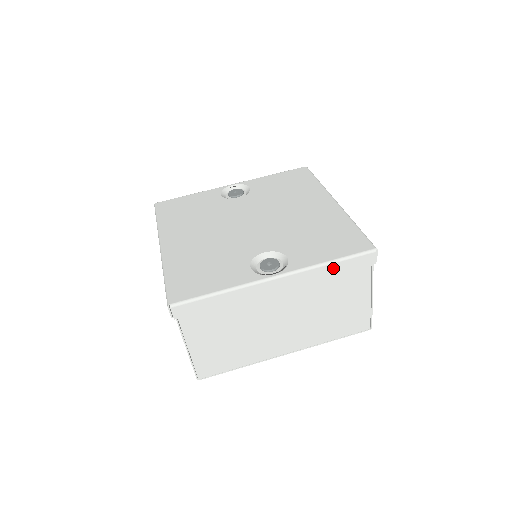
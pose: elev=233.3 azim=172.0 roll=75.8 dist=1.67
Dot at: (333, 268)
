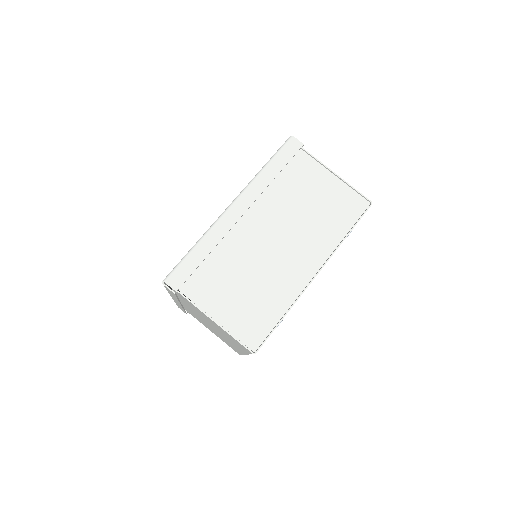
Dot at: (271, 170)
